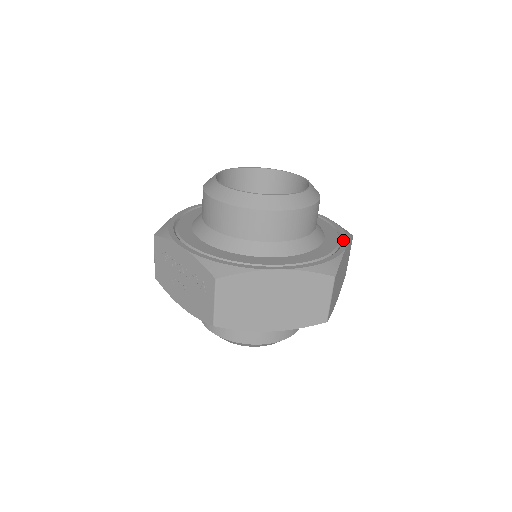
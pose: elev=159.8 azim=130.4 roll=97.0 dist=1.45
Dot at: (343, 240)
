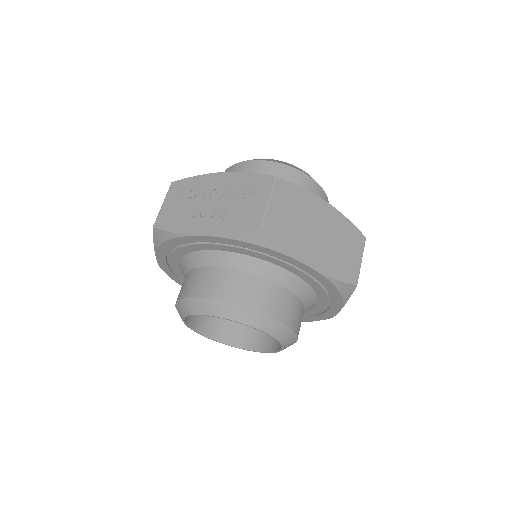
Dot at: occluded
